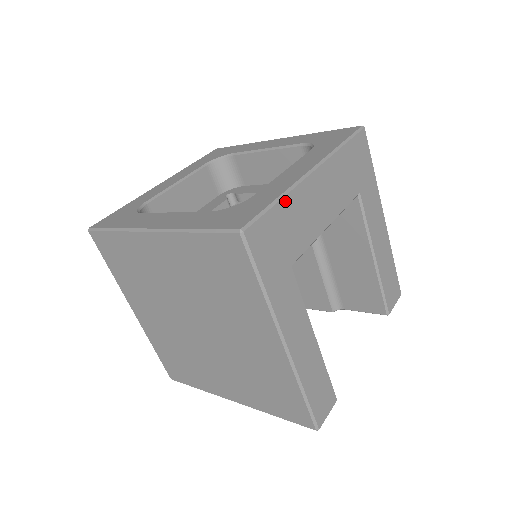
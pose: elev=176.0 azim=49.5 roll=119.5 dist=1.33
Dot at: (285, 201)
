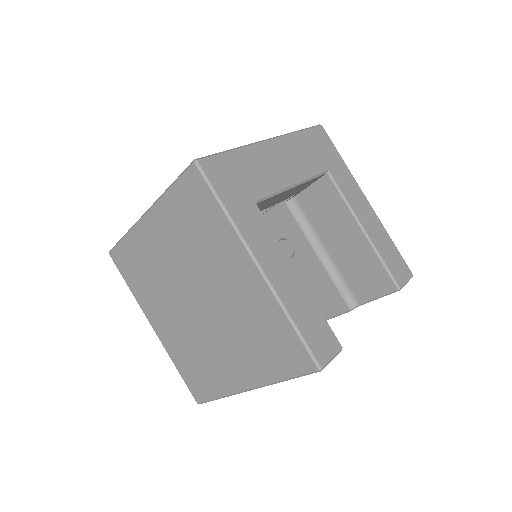
Dot at: (240, 152)
